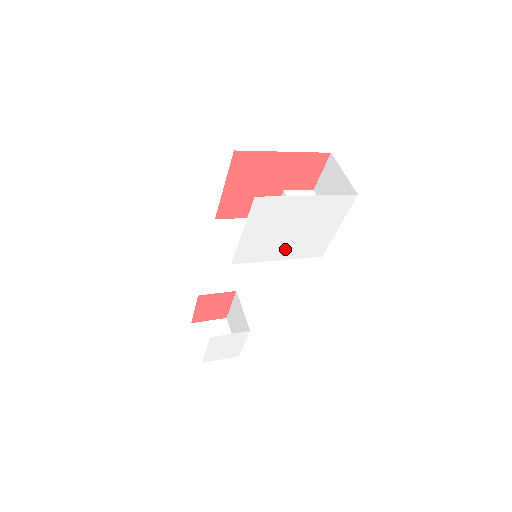
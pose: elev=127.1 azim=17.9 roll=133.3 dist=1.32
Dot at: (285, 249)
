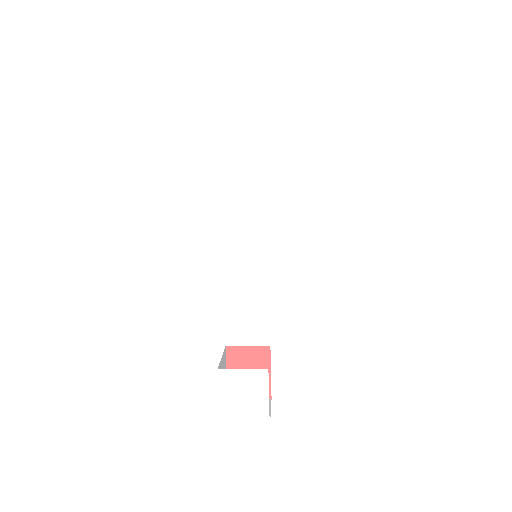
Dot at: (264, 216)
